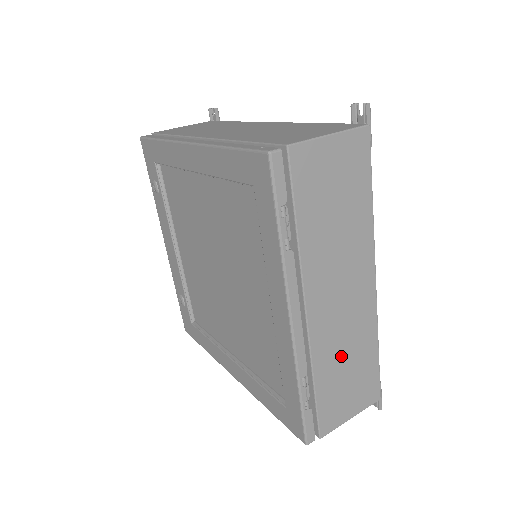
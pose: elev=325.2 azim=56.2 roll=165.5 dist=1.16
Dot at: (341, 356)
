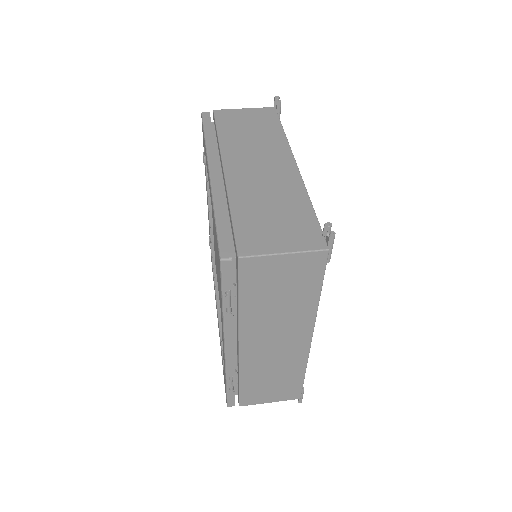
Dot at: (267, 372)
